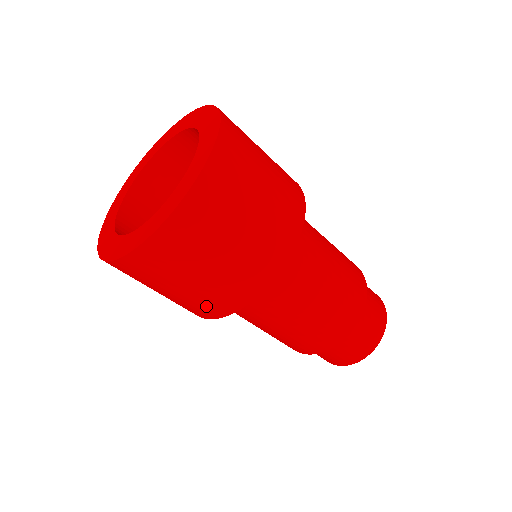
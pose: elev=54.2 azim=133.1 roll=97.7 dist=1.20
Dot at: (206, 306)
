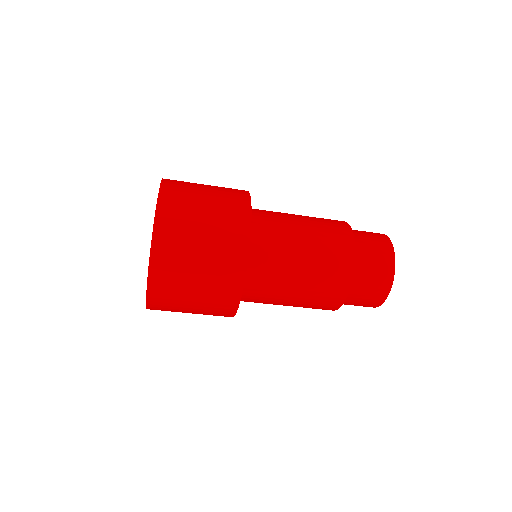
Dot at: (217, 314)
